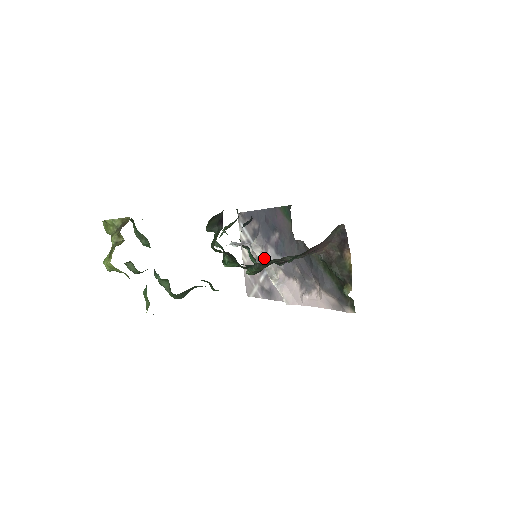
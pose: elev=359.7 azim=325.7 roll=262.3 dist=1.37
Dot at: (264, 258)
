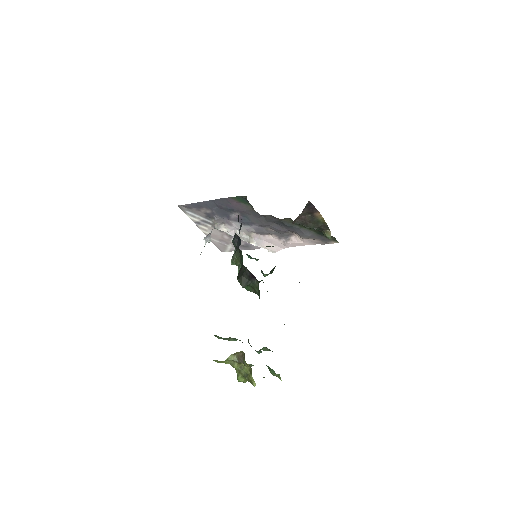
Dot at: (232, 230)
